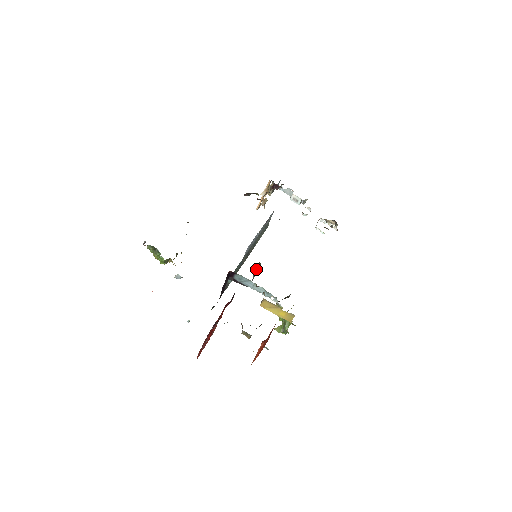
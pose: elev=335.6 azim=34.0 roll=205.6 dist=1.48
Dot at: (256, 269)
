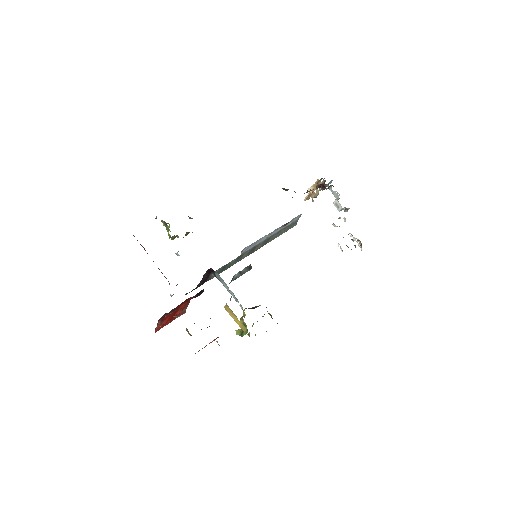
Dot at: (240, 272)
